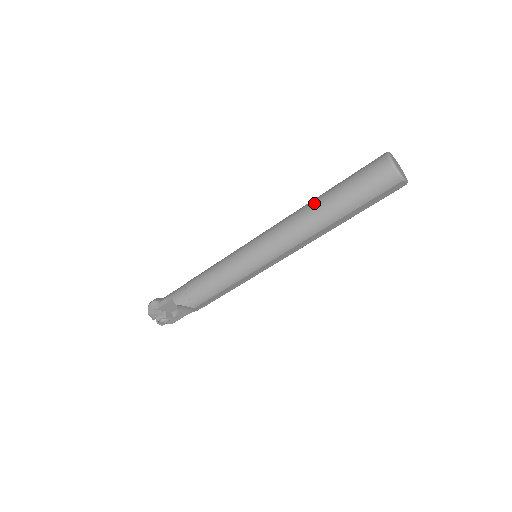
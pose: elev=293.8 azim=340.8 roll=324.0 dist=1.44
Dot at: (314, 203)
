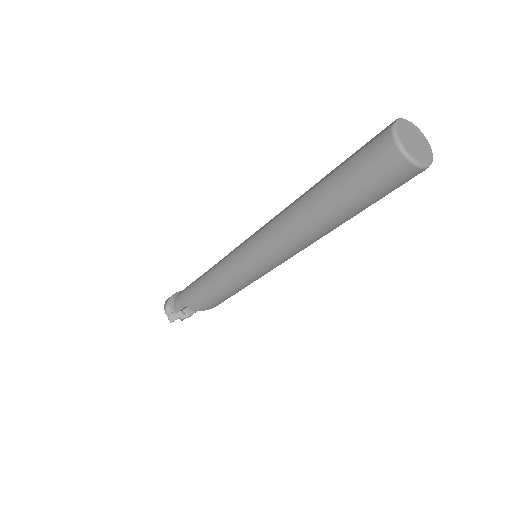
Dot at: (306, 211)
